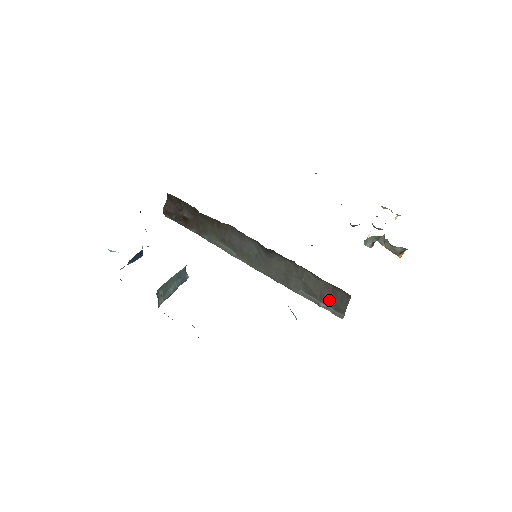
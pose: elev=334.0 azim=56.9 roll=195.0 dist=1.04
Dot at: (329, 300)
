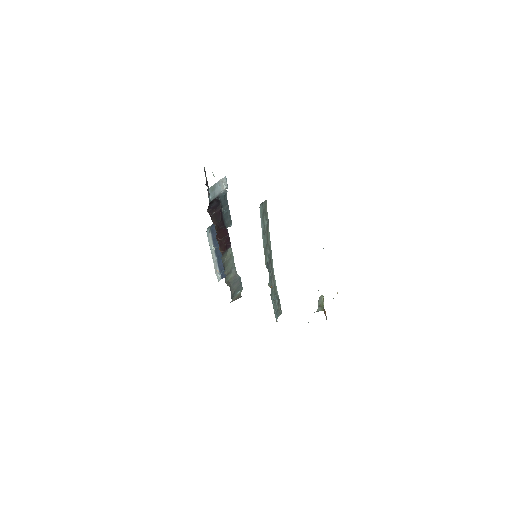
Dot at: occluded
